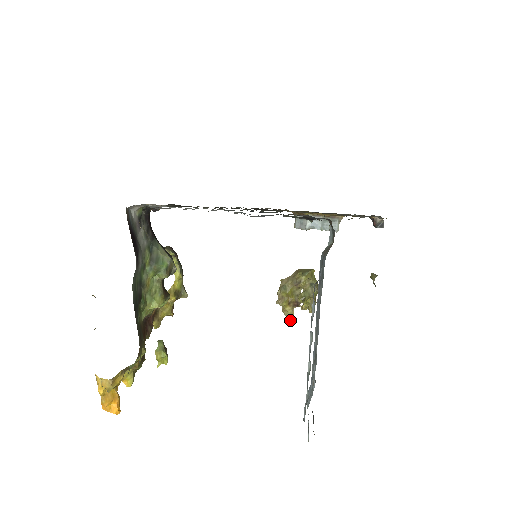
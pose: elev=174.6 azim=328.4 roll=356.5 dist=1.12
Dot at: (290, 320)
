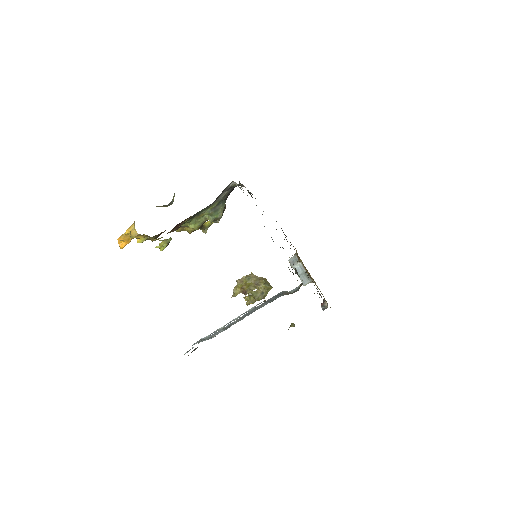
Dot at: (232, 295)
